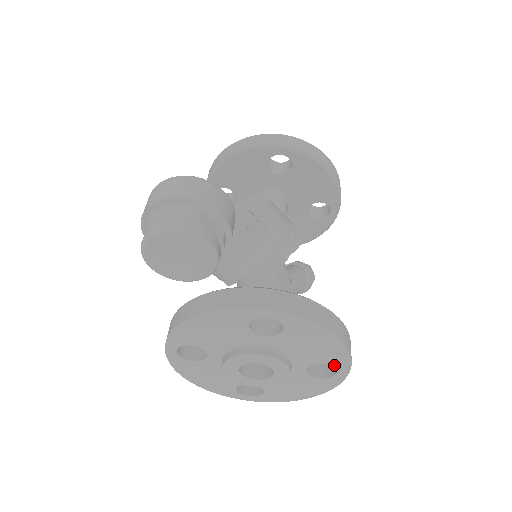
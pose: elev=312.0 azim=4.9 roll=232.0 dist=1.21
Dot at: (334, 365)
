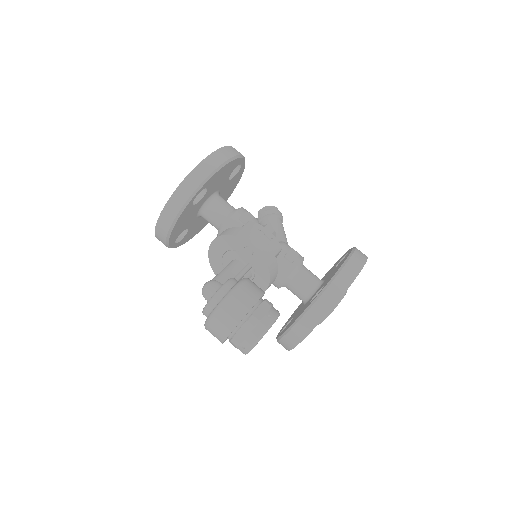
Dot at: occluded
